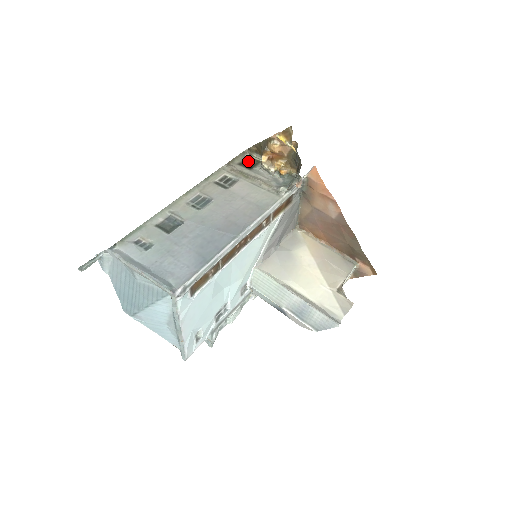
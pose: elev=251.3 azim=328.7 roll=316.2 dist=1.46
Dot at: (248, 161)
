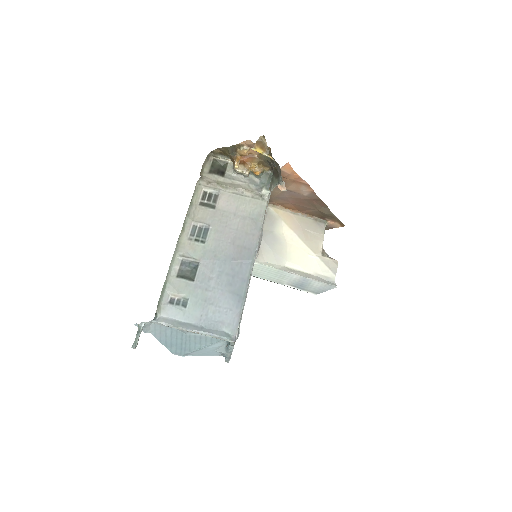
Dot at: (215, 165)
